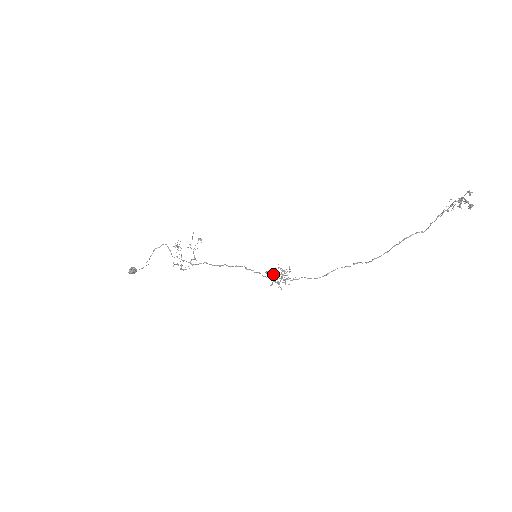
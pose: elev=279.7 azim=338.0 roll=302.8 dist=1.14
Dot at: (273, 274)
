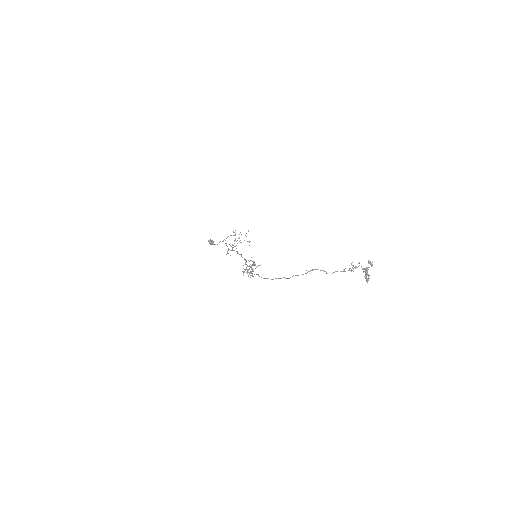
Dot at: occluded
